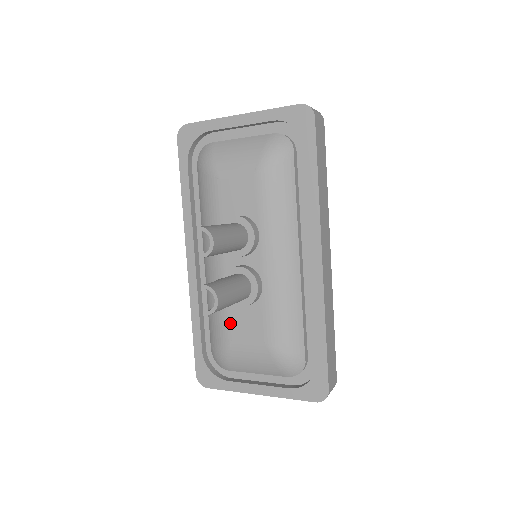
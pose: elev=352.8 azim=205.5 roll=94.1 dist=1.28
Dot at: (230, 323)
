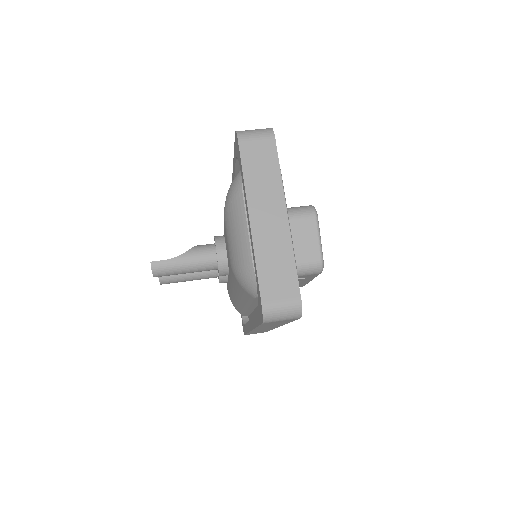
Dot at: occluded
